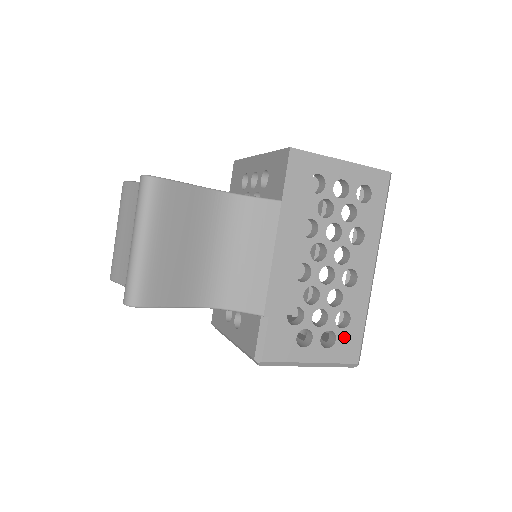
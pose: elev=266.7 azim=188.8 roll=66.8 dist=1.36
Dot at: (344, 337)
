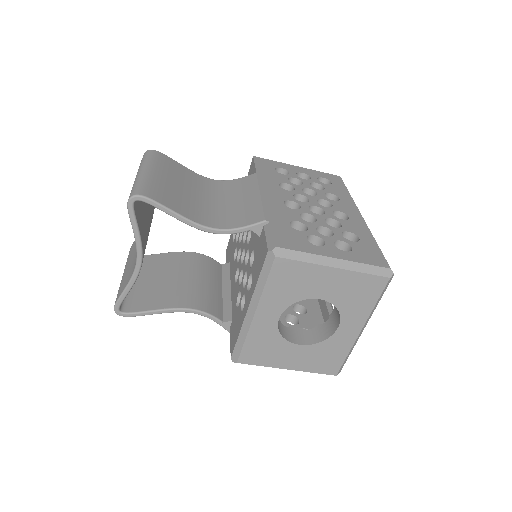
Dot at: (360, 248)
